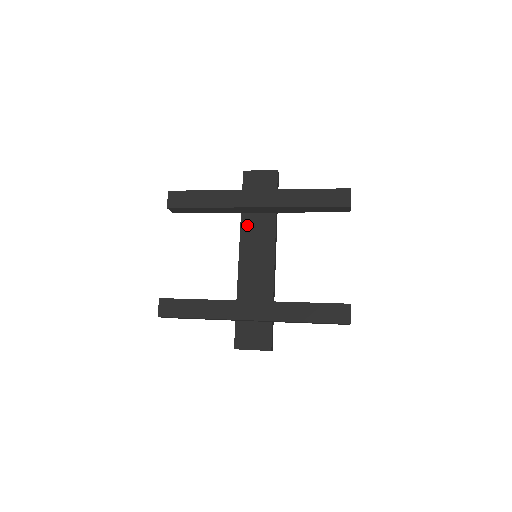
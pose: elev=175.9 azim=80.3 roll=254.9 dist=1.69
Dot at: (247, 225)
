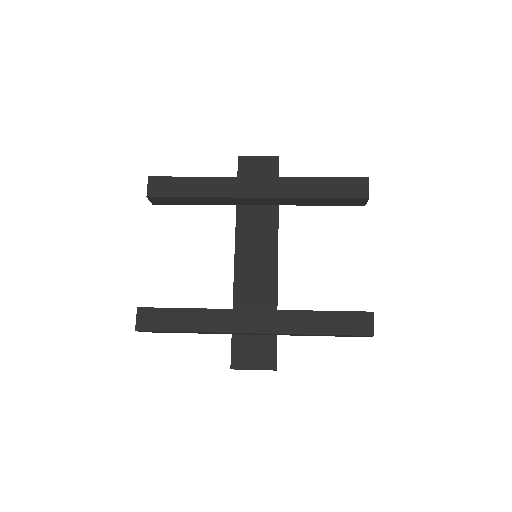
Dot at: (244, 219)
